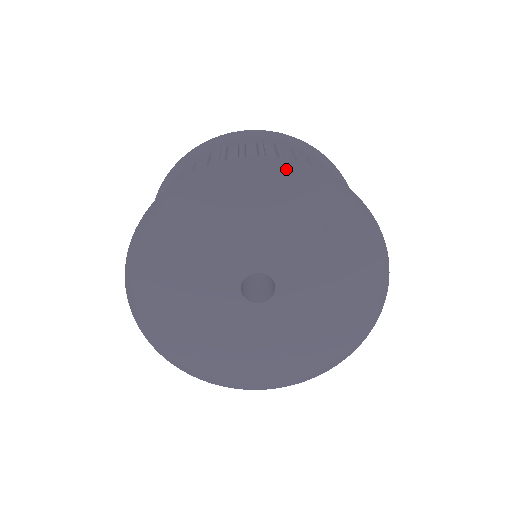
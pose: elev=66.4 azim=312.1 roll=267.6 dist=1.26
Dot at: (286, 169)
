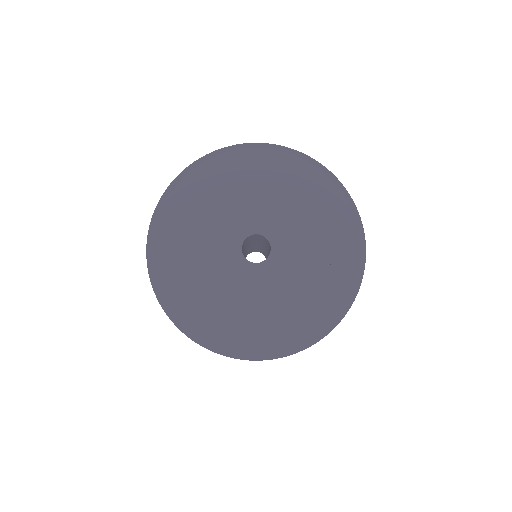
Dot at: (336, 187)
